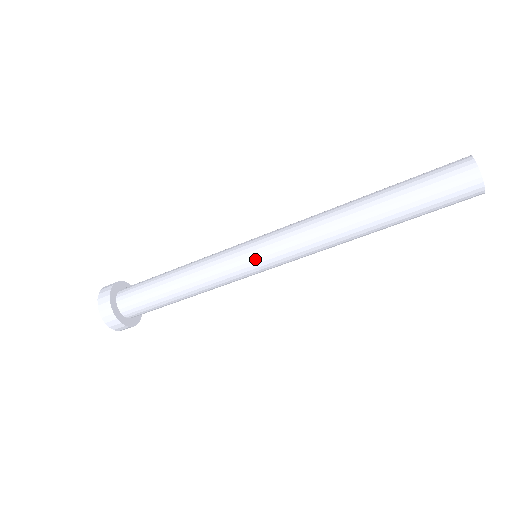
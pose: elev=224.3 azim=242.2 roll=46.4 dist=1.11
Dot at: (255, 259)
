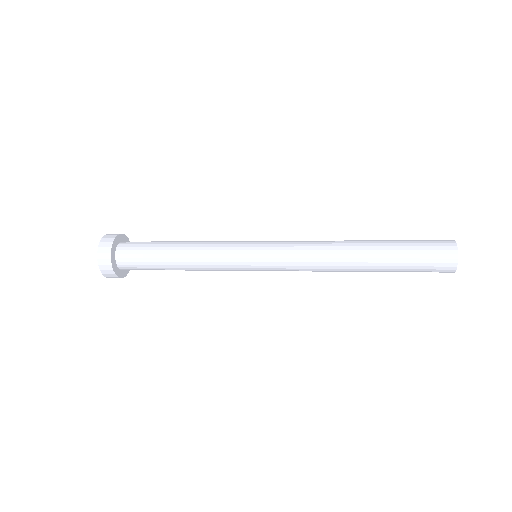
Dot at: occluded
